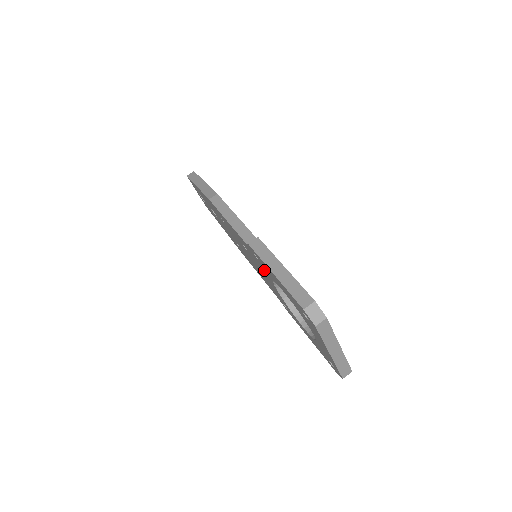
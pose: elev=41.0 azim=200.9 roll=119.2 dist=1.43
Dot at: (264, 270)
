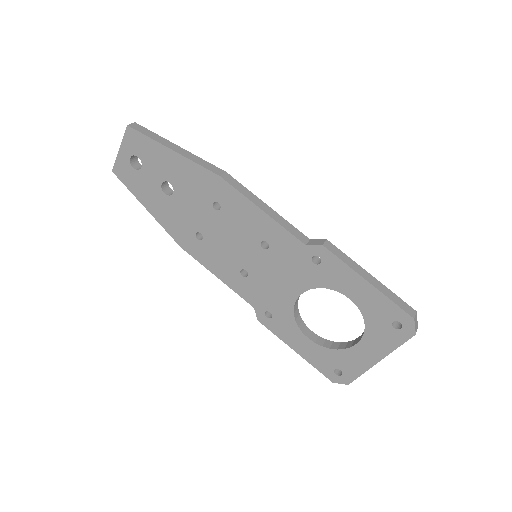
Dot at: (306, 275)
